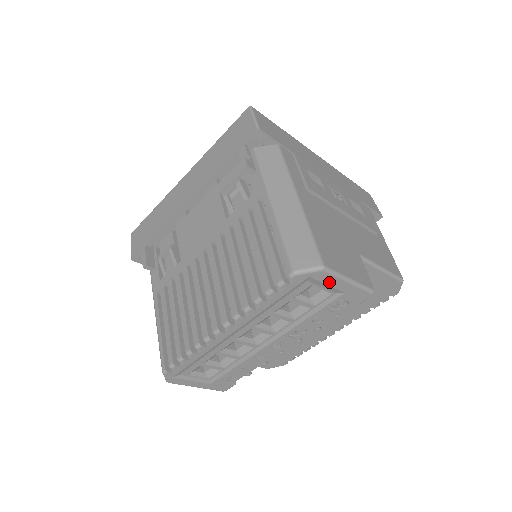
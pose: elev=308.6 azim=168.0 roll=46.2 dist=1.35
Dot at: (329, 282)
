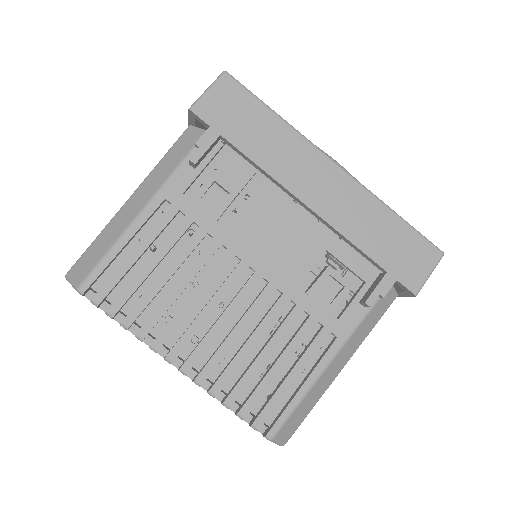
Dot at: occluded
